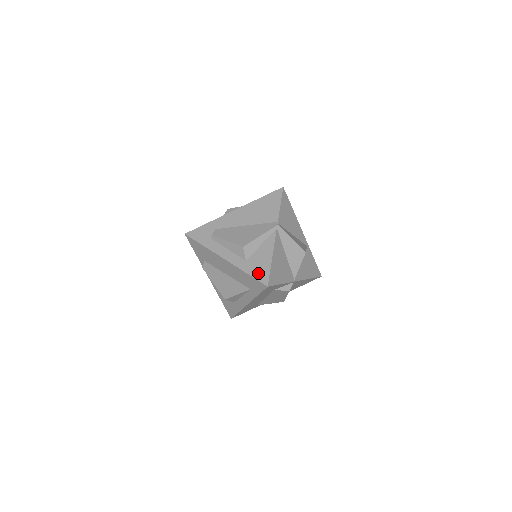
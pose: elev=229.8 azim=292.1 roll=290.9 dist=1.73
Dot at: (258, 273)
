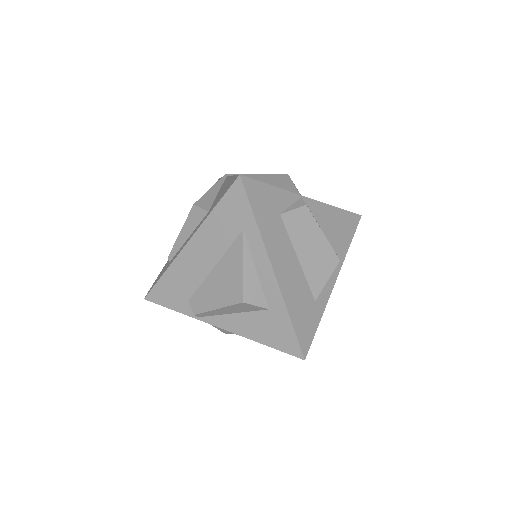
Dot at: (224, 191)
